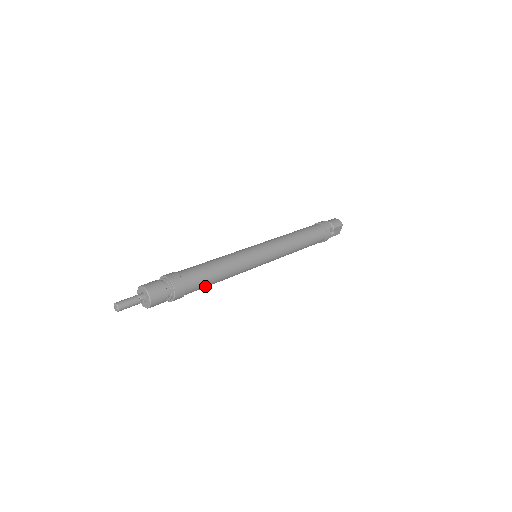
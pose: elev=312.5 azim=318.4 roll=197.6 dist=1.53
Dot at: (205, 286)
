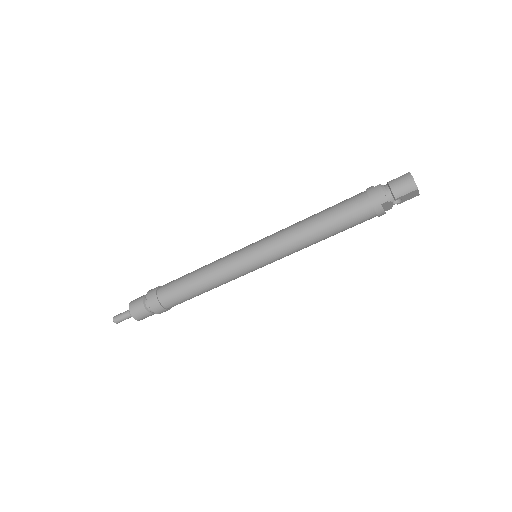
Dot at: (191, 298)
